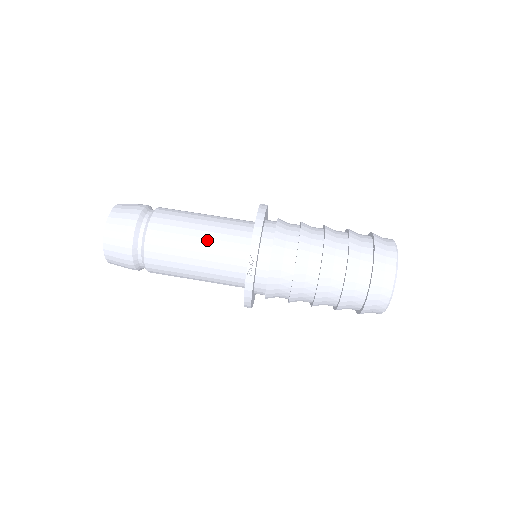
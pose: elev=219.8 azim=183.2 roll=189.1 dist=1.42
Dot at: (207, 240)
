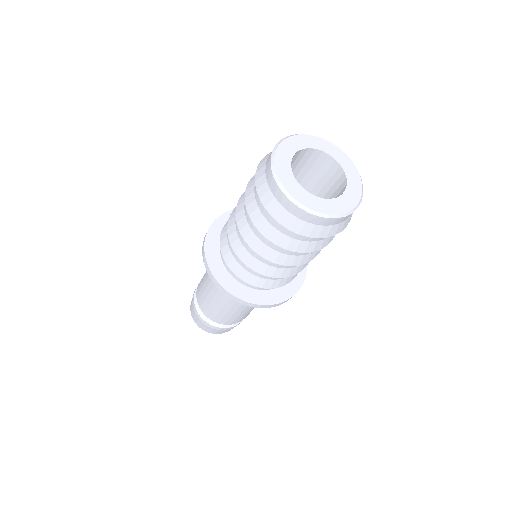
Dot at: occluded
